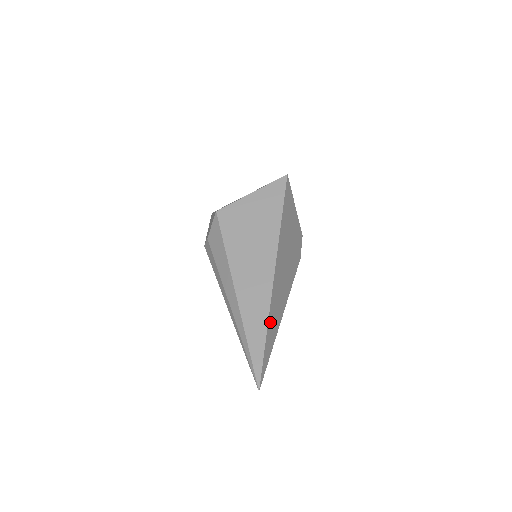
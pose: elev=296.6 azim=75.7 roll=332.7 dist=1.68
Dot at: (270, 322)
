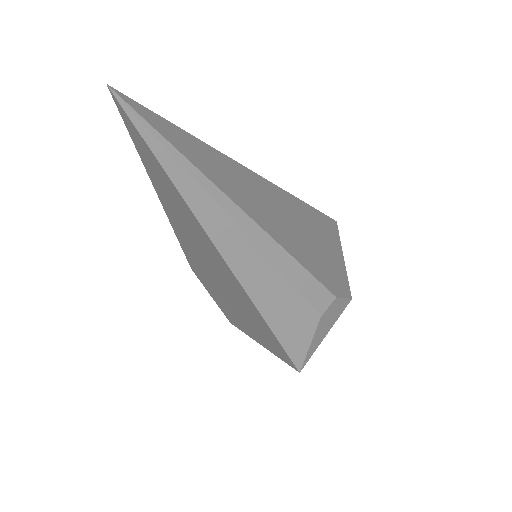
Dot at: (216, 157)
